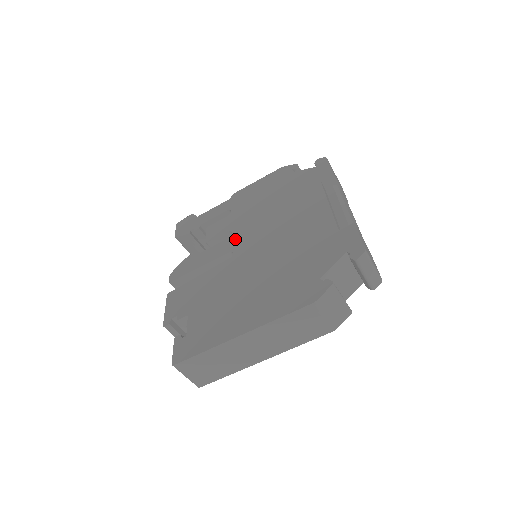
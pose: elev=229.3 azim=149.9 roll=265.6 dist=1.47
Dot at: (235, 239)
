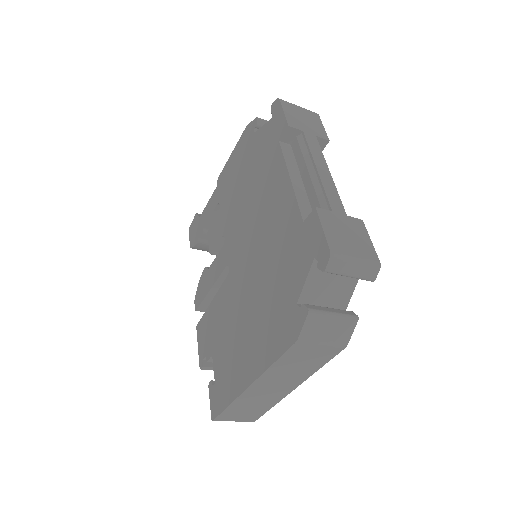
Dot at: (227, 247)
